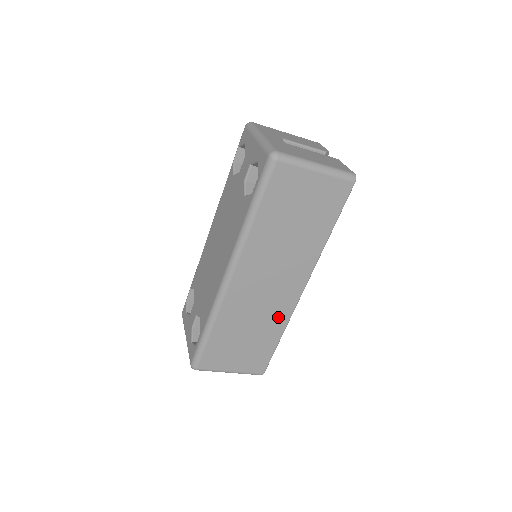
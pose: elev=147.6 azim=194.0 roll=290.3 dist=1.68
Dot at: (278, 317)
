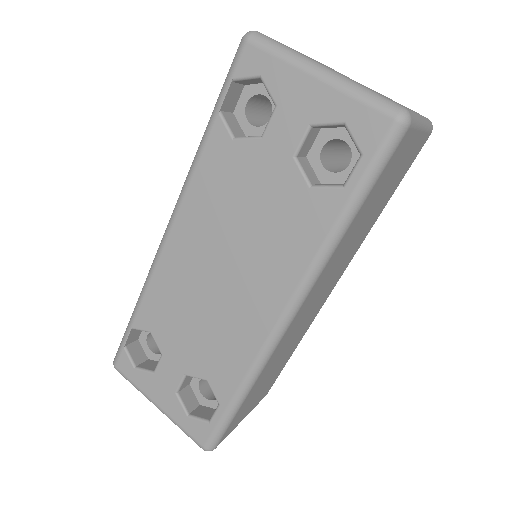
Dot at: (304, 330)
